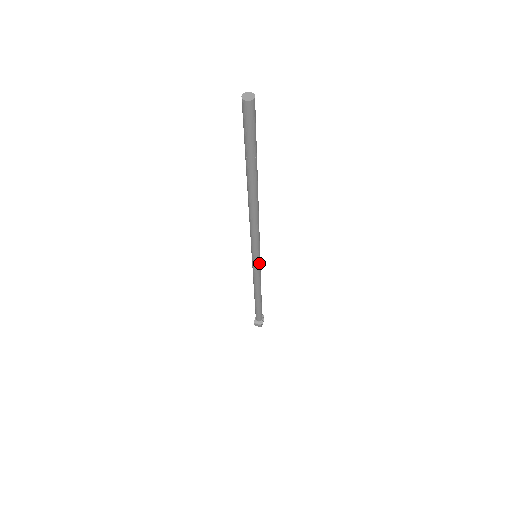
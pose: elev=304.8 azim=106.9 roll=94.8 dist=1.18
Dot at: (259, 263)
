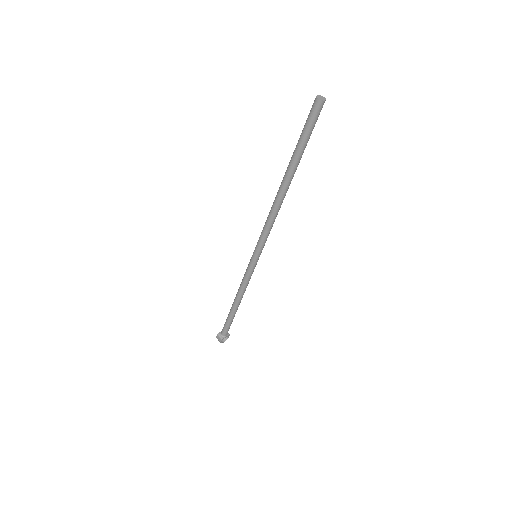
Dot at: (255, 264)
